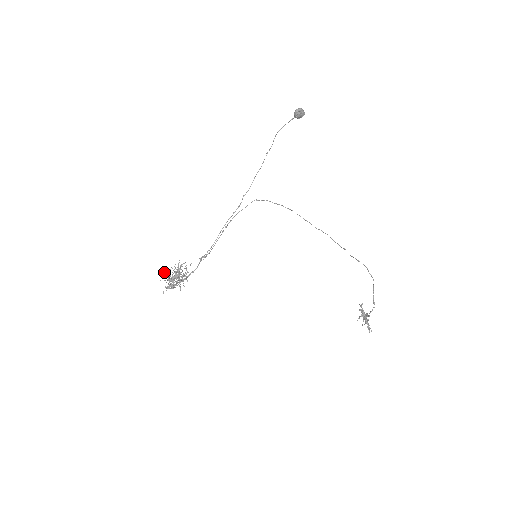
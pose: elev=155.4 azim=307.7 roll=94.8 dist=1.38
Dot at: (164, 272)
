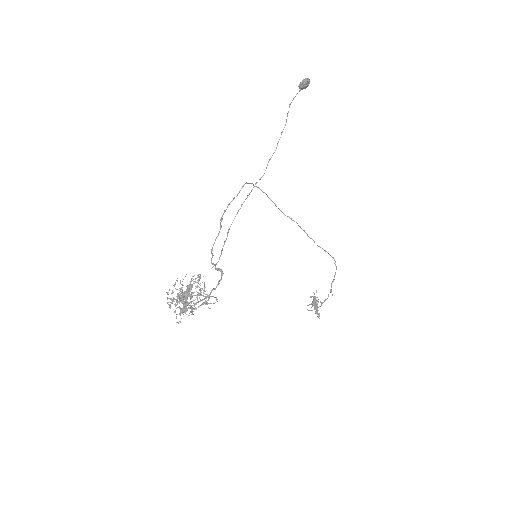
Dot at: occluded
